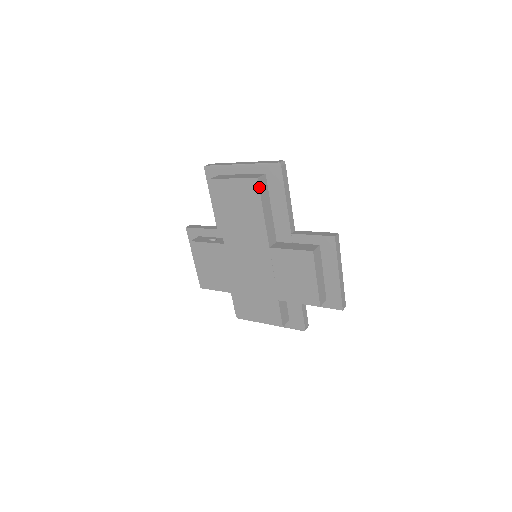
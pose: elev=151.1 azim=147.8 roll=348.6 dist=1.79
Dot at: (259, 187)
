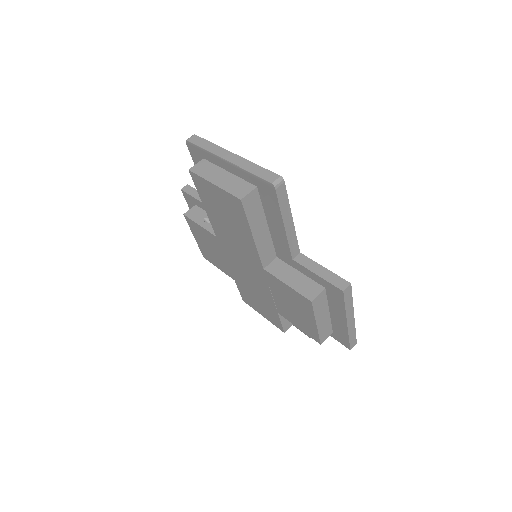
Dot at: (244, 209)
